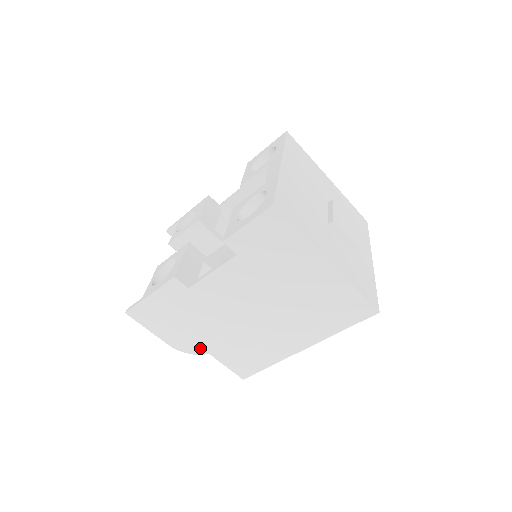
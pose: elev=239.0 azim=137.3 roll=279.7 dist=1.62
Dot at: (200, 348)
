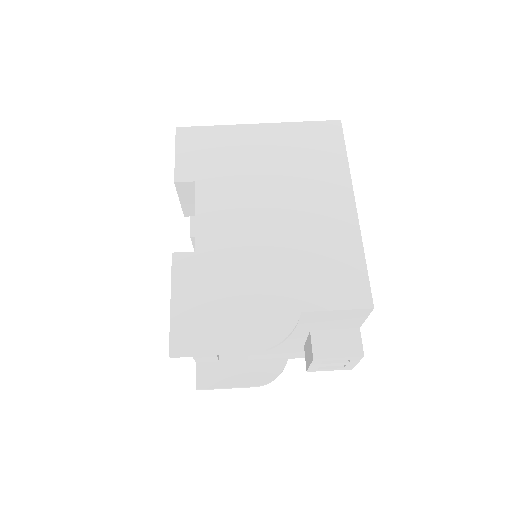
Dot at: (285, 315)
